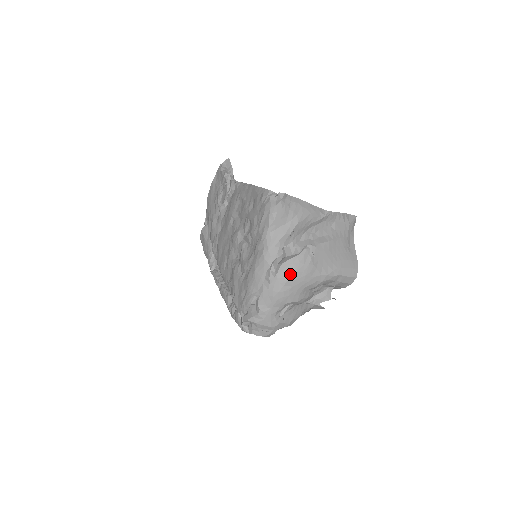
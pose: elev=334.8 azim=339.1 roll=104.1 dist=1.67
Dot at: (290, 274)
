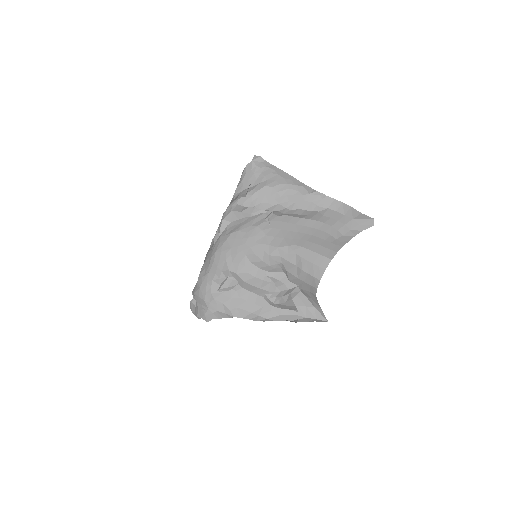
Dot at: (232, 232)
